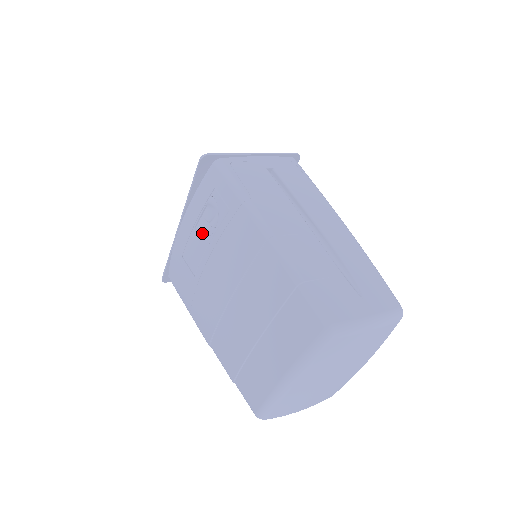
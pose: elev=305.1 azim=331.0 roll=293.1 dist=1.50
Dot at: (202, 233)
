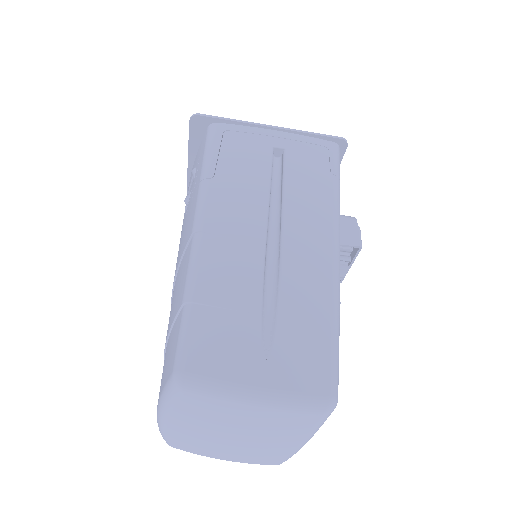
Dot at: occluded
